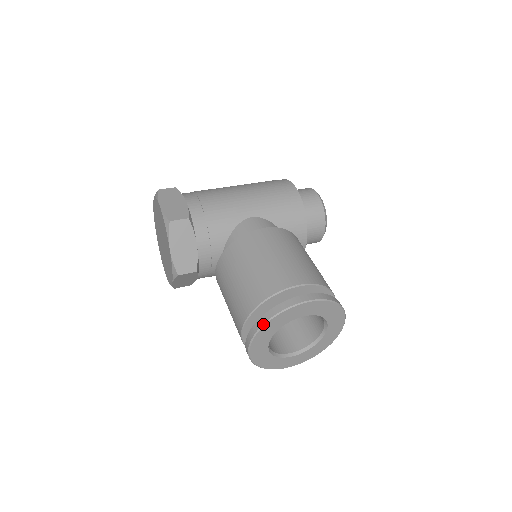
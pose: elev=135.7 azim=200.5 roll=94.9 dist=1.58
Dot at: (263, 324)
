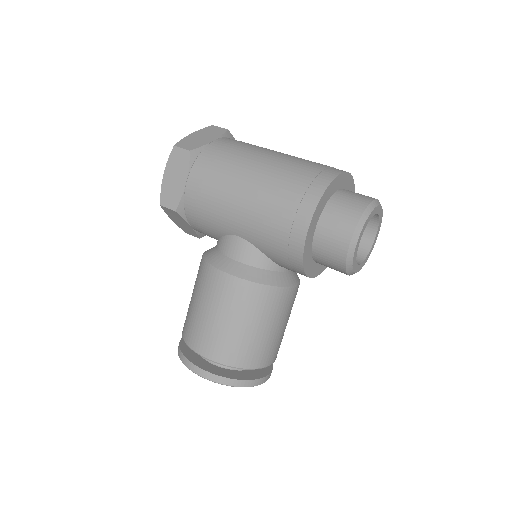
Dot at: occluded
